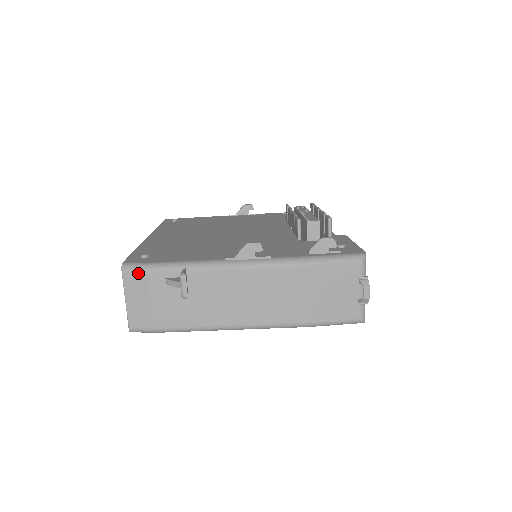
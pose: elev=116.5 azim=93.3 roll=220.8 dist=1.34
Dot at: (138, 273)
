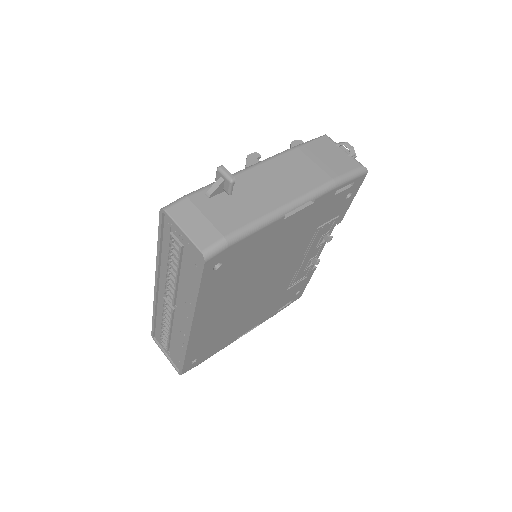
Dot at: (180, 202)
